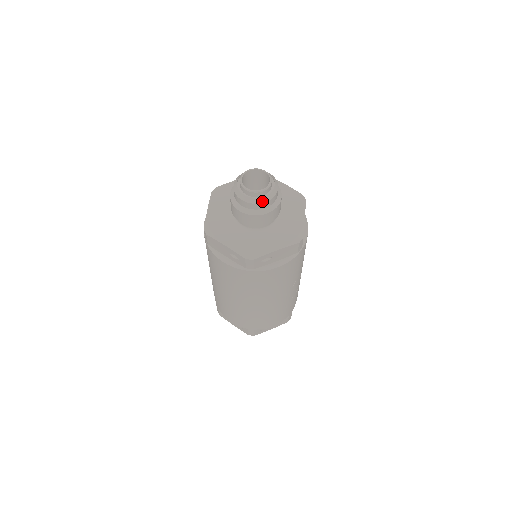
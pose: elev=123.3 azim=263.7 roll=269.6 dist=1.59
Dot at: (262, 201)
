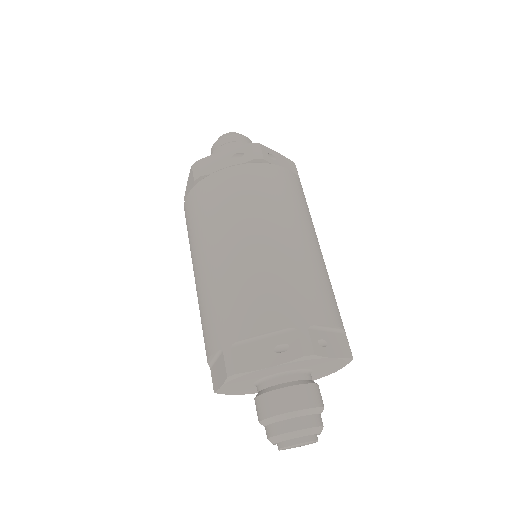
Dot at: (244, 136)
